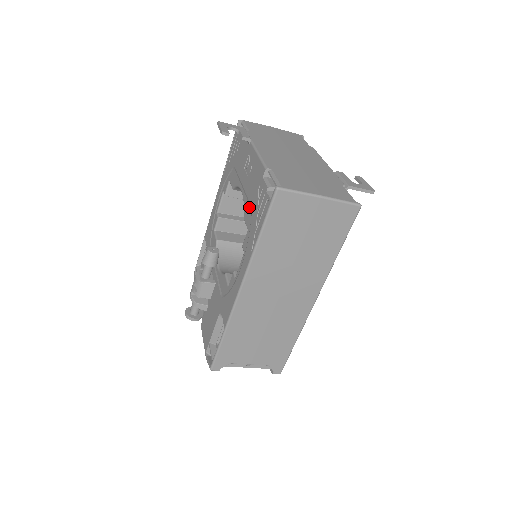
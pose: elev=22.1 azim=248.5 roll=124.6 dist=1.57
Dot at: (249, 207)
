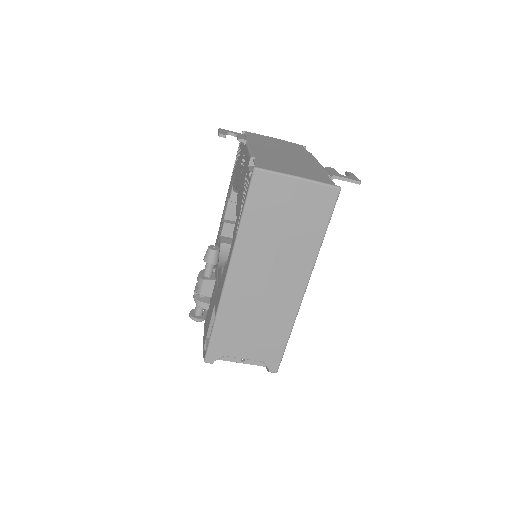
Dot at: (239, 198)
